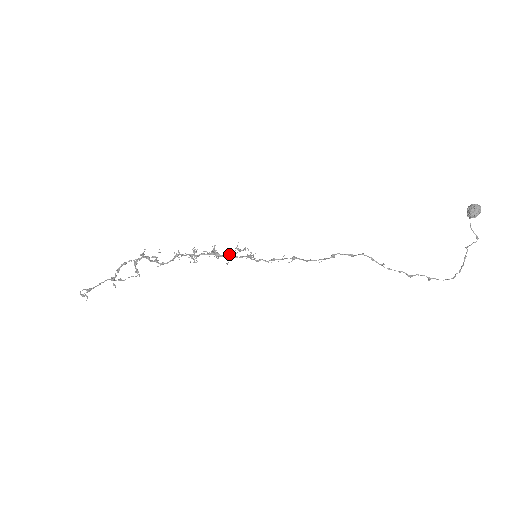
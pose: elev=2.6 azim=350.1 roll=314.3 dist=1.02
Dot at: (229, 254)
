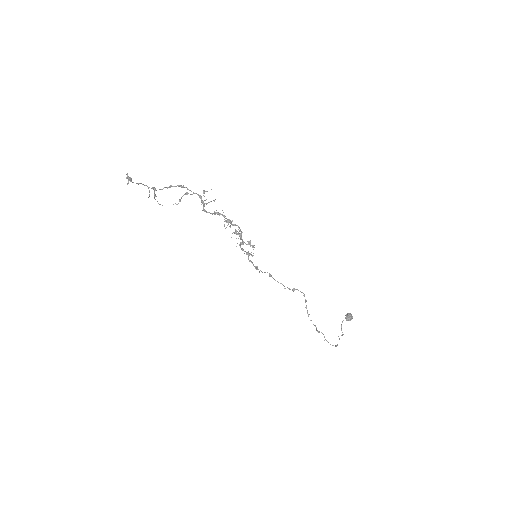
Dot at: (243, 241)
